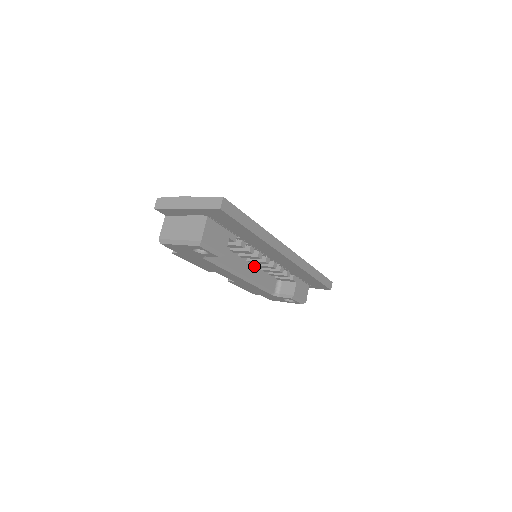
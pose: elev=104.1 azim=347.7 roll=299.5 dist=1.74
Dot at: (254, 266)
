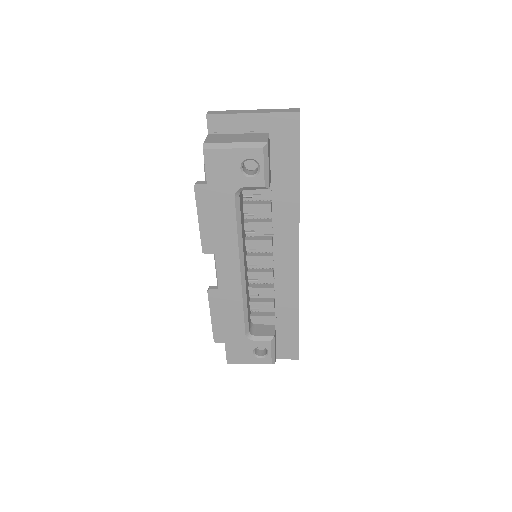
Dot at: (247, 273)
